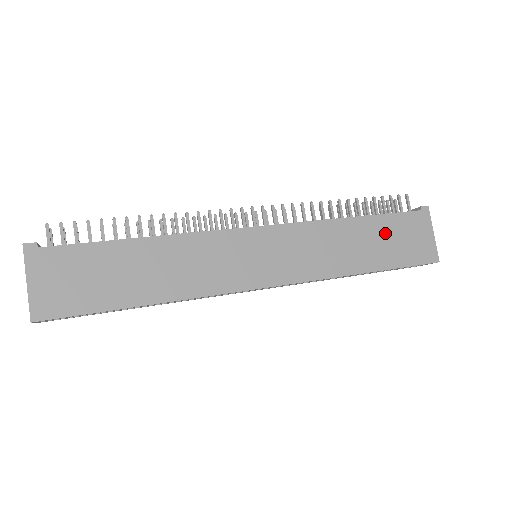
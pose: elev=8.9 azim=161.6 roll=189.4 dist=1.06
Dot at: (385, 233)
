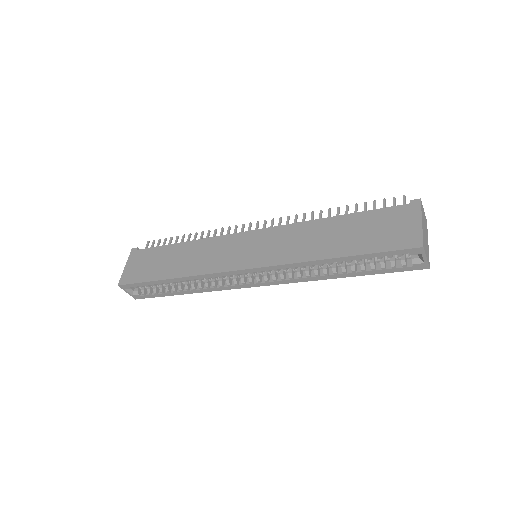
Dot at: (362, 226)
